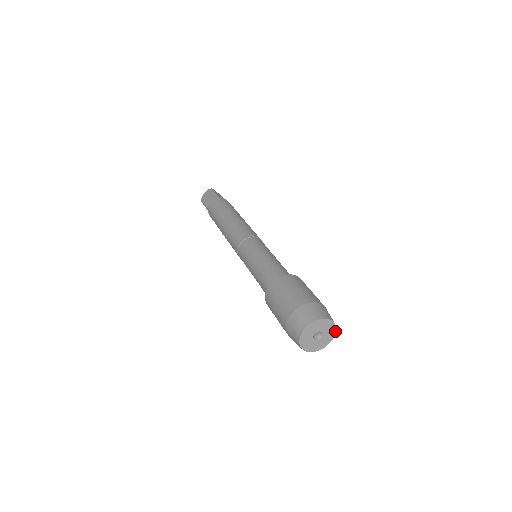
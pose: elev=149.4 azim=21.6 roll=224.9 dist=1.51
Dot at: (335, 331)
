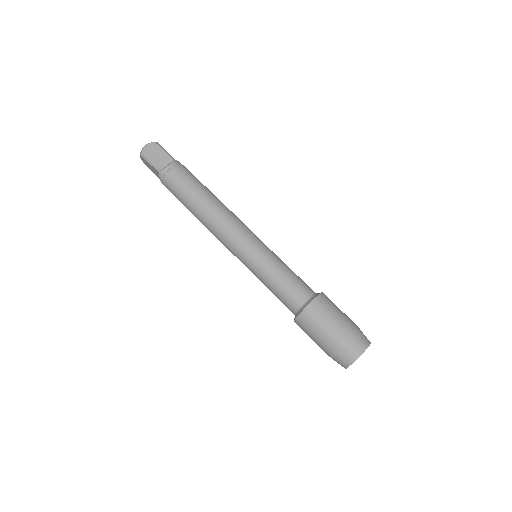
Dot at: occluded
